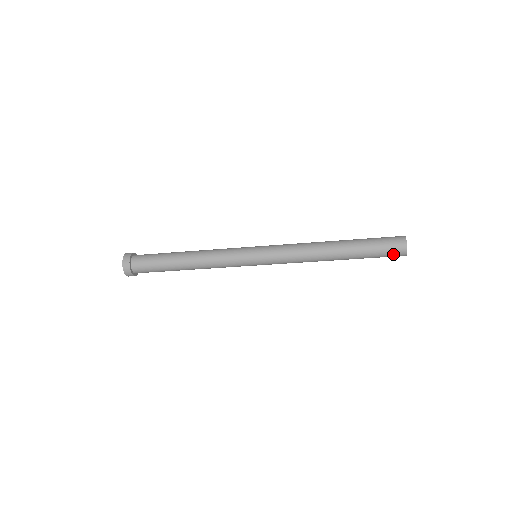
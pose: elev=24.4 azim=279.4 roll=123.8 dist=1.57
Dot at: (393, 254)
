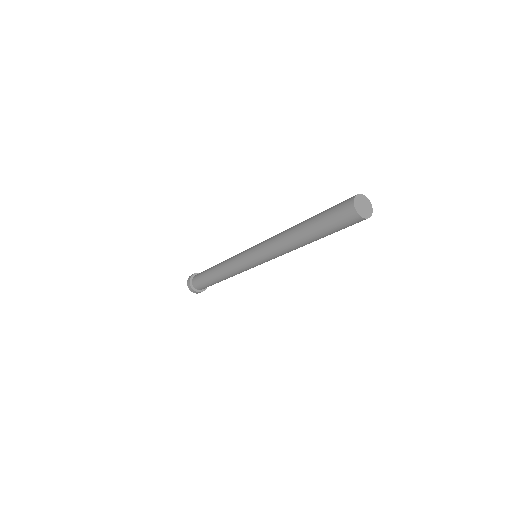
Dot at: occluded
